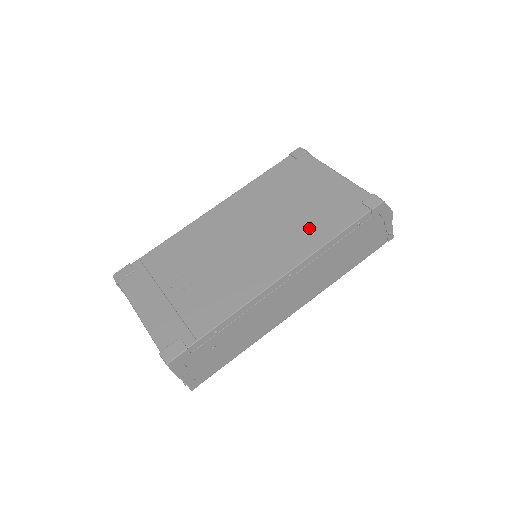
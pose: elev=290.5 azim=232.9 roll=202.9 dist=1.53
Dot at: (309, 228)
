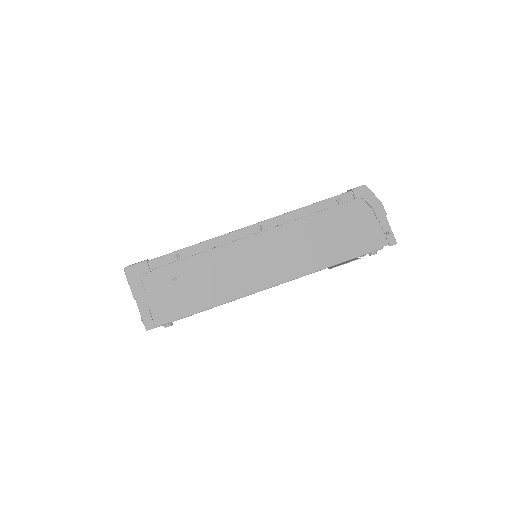
Dot at: occluded
